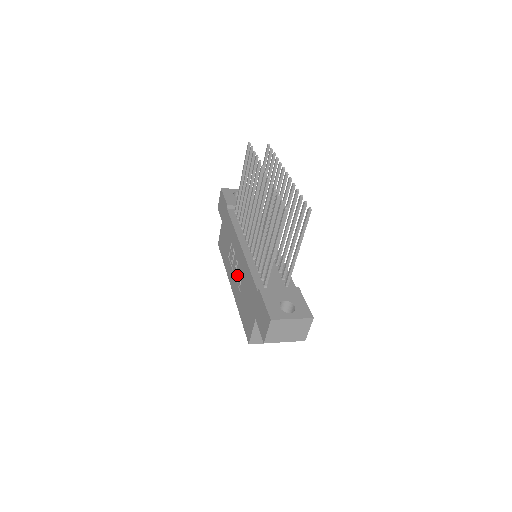
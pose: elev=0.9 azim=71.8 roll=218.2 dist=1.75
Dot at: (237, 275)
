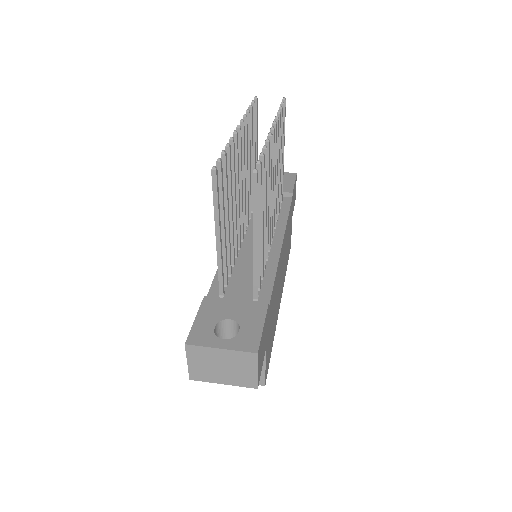
Dot at: occluded
